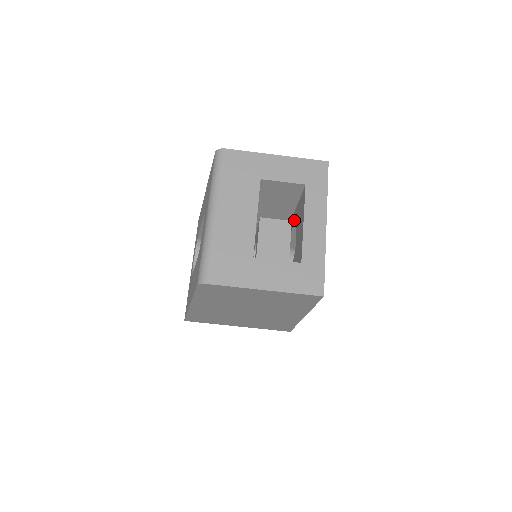
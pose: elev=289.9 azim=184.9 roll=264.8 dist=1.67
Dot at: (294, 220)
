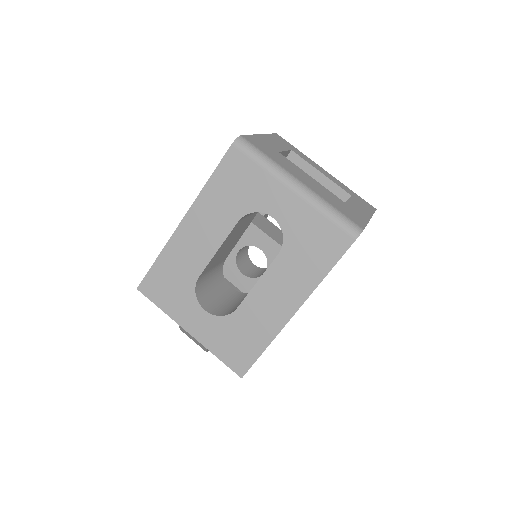
Dot at: occluded
